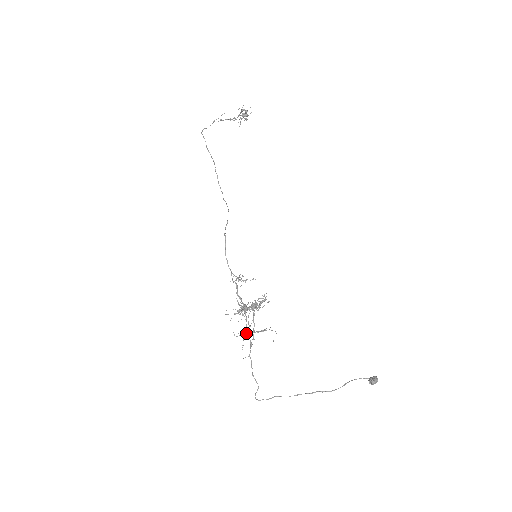
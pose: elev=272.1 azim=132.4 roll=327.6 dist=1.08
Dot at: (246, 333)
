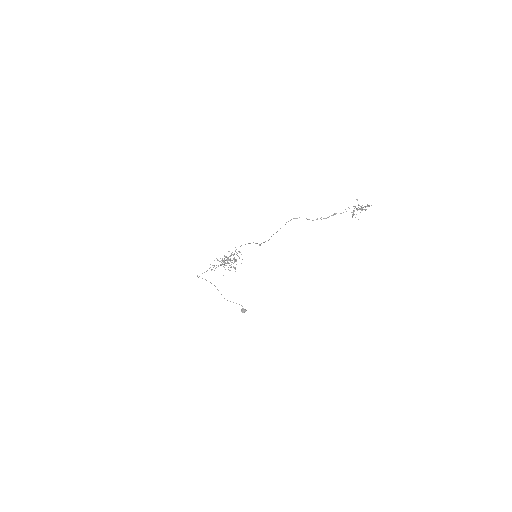
Dot at: occluded
